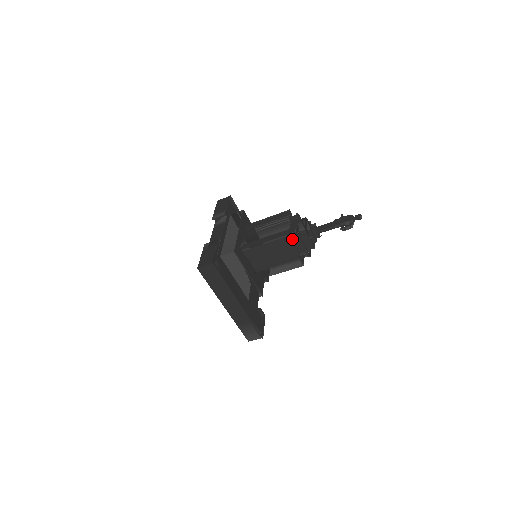
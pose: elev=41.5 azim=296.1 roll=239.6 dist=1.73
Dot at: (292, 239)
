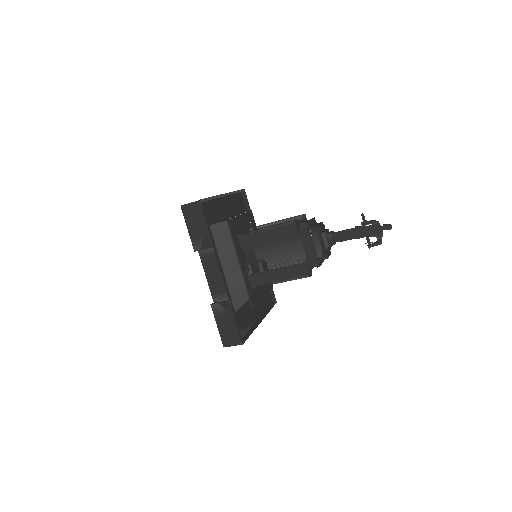
Dot at: (310, 267)
